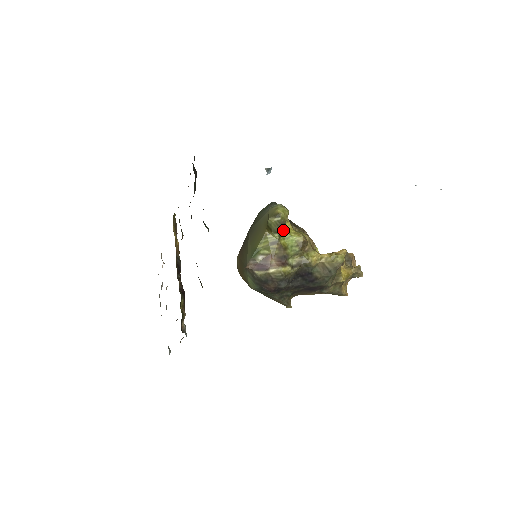
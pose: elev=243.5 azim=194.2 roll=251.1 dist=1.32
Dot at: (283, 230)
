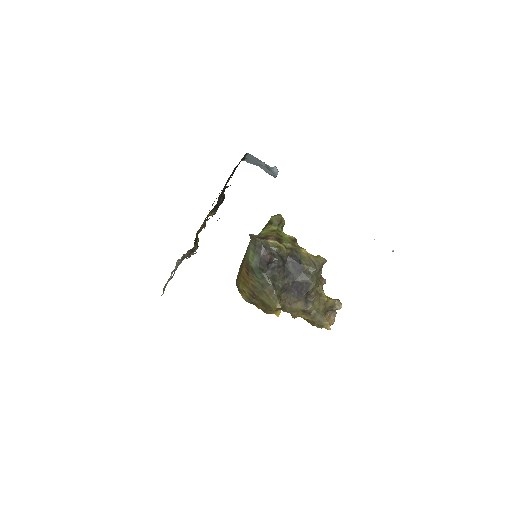
Dot at: (280, 231)
